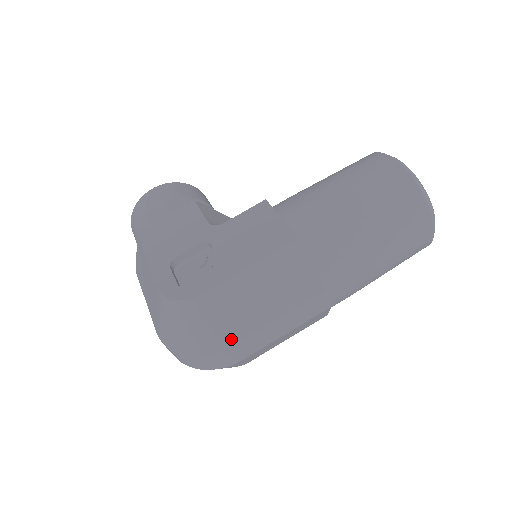
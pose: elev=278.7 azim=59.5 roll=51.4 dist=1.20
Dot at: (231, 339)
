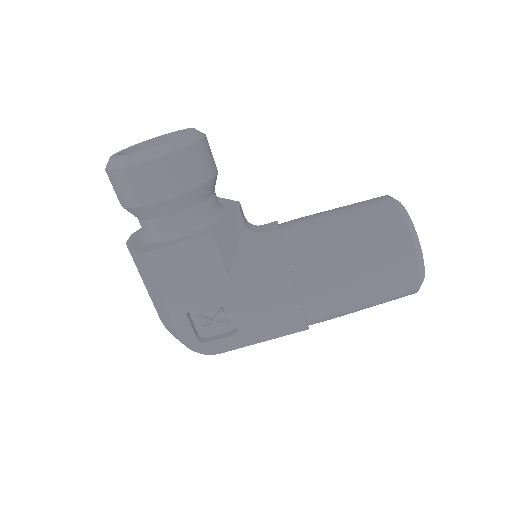
Dot at: occluded
